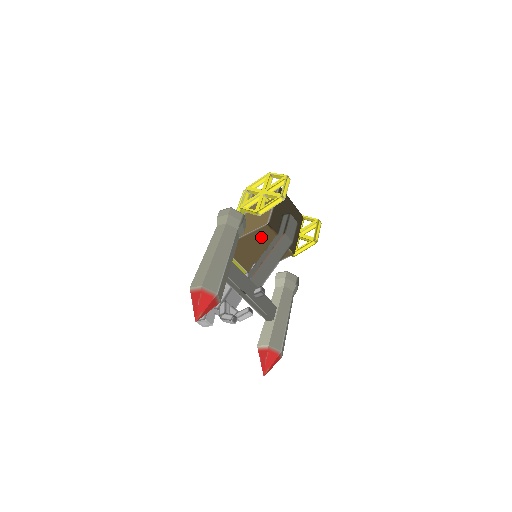
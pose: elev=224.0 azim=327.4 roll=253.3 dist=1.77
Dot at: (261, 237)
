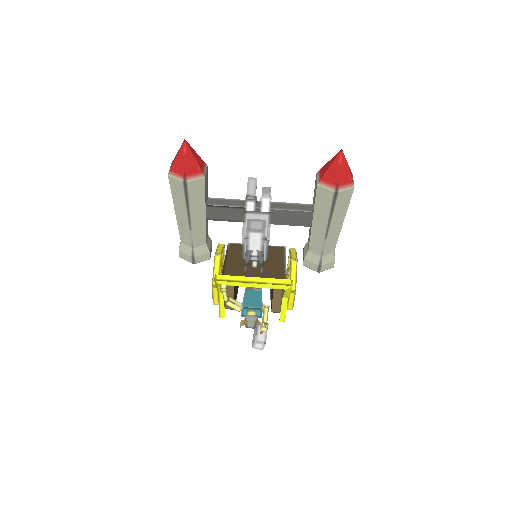
Dot at: (240, 252)
